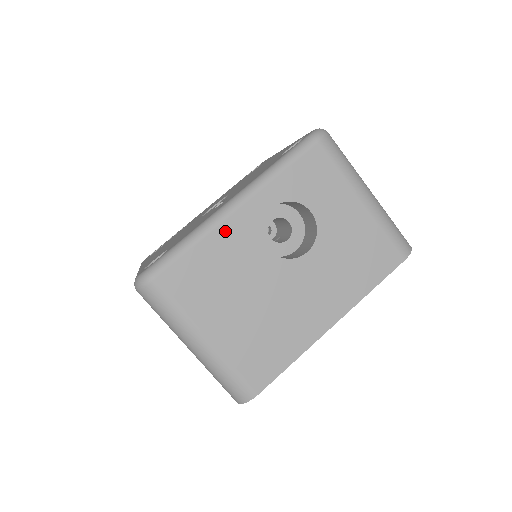
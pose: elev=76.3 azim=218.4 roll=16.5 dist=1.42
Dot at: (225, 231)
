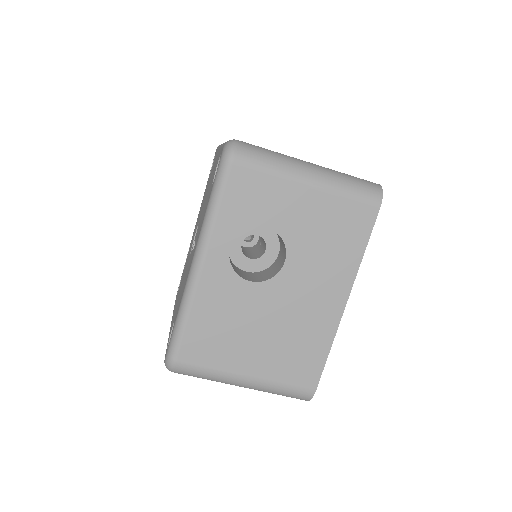
Dot at: (204, 292)
